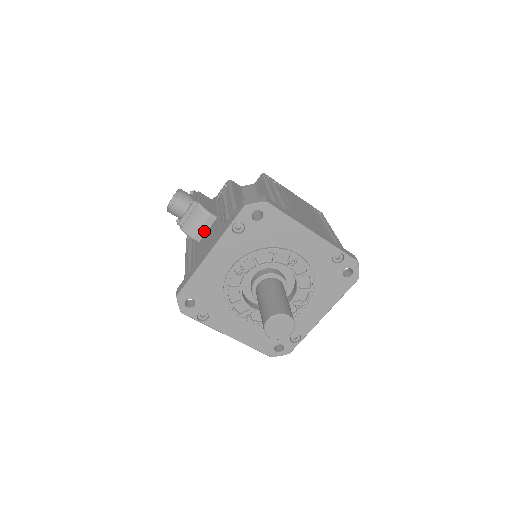
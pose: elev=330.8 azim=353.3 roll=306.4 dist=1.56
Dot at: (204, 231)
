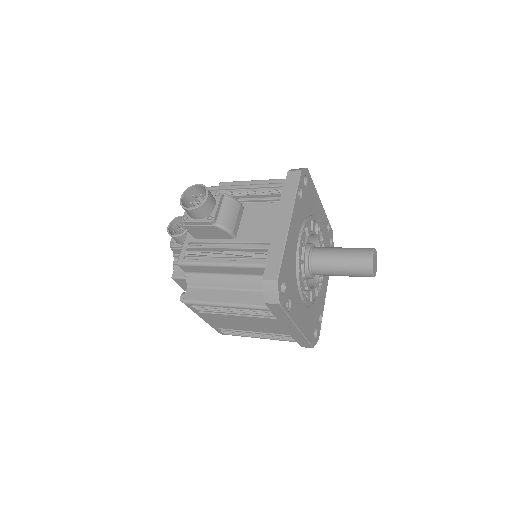
Dot at: (238, 223)
